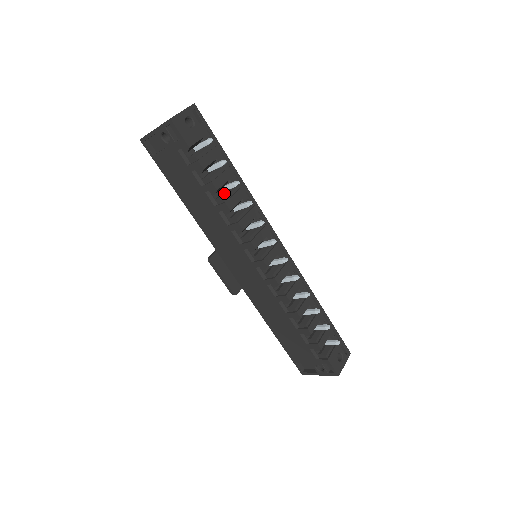
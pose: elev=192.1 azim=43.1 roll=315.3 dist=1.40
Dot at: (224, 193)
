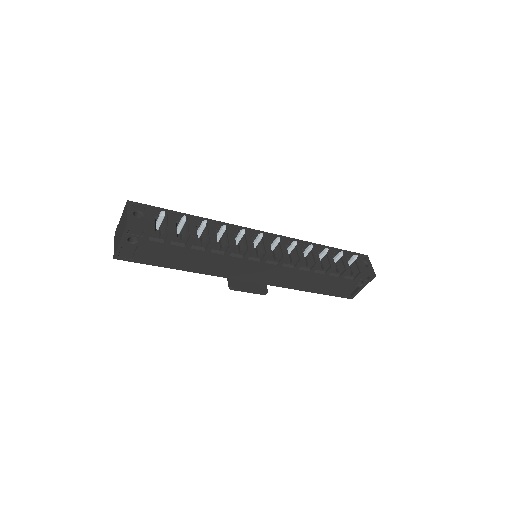
Dot at: (202, 237)
